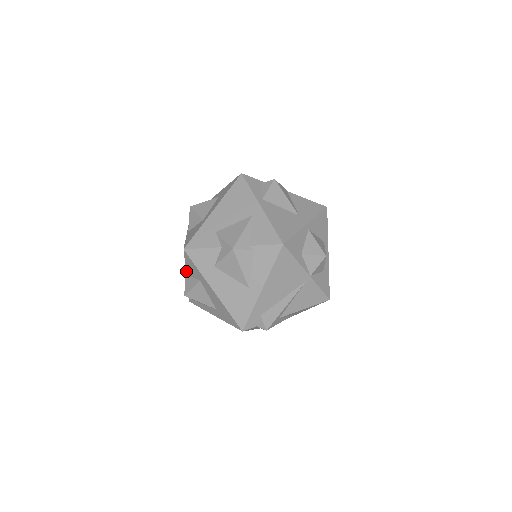
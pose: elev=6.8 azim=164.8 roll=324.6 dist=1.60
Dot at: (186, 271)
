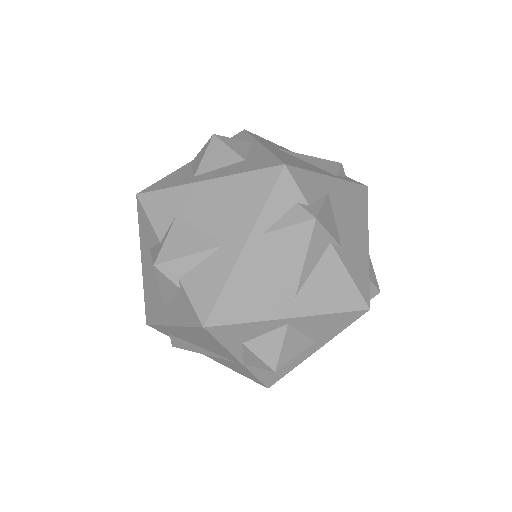
Dot at: occluded
